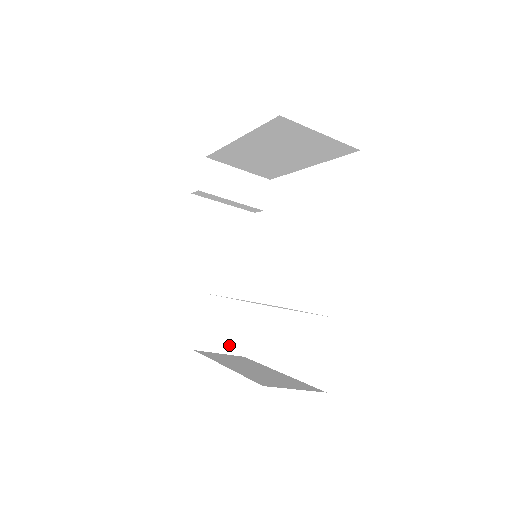
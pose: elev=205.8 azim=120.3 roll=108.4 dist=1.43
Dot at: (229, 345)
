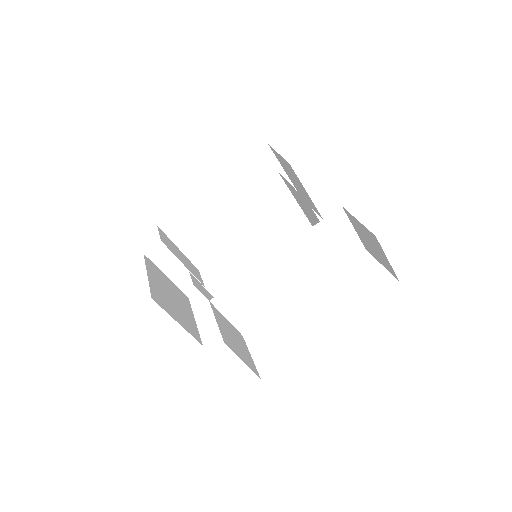
Dot at: (245, 359)
